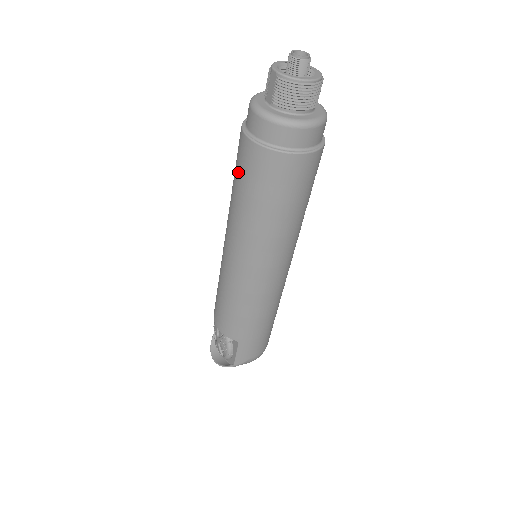
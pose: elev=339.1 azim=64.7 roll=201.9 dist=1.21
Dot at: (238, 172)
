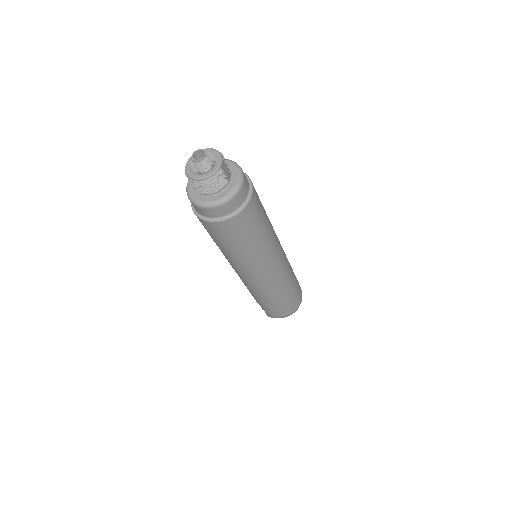
Dot at: occluded
